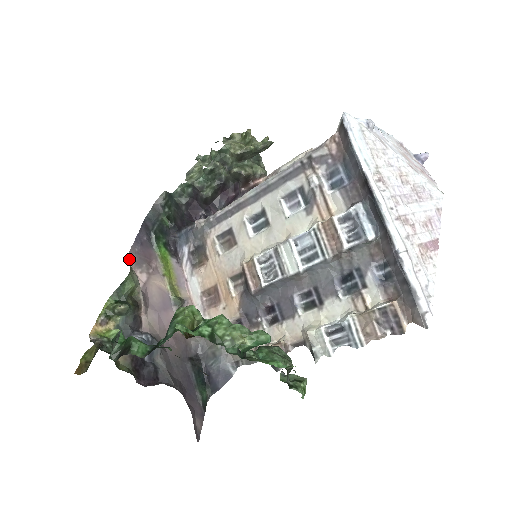
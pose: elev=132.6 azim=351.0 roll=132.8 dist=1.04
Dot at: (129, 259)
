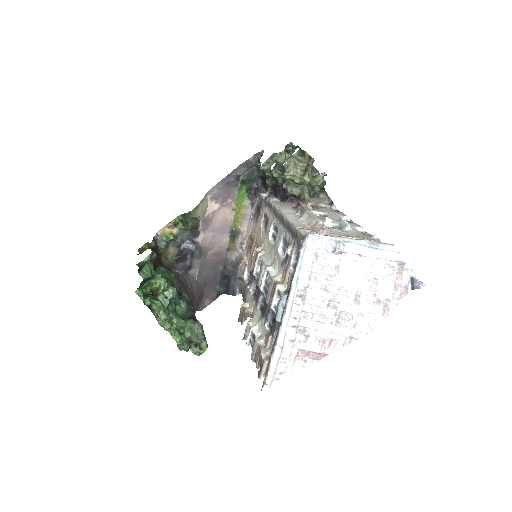
Dot at: (211, 192)
